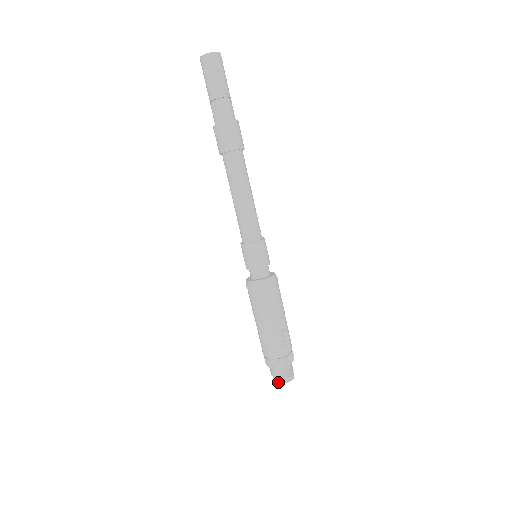
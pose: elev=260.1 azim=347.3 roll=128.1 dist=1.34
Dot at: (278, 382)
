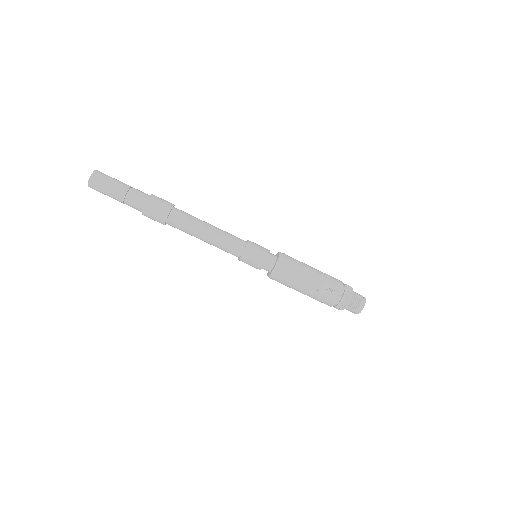
Dot at: occluded
